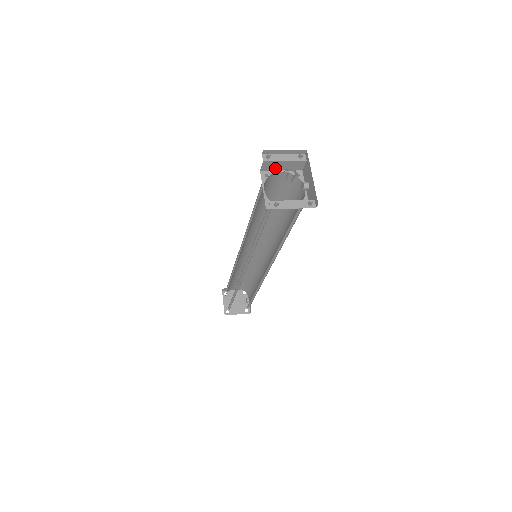
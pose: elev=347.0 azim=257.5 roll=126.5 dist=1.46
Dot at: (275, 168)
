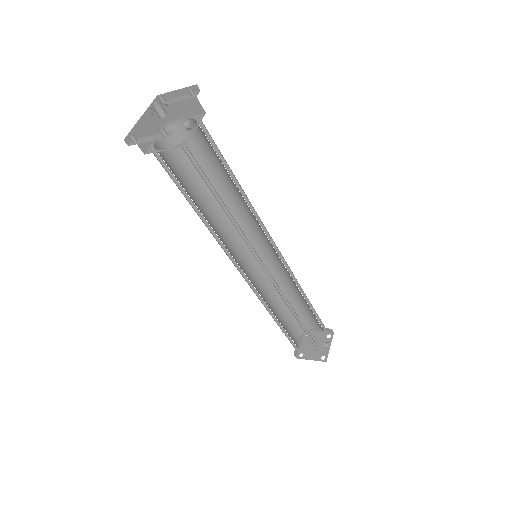
Dot at: (178, 116)
